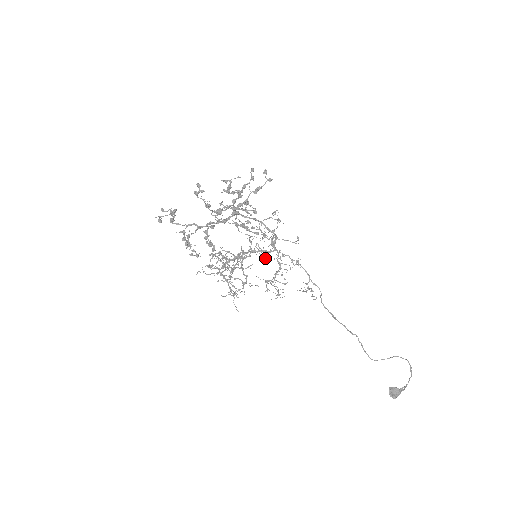
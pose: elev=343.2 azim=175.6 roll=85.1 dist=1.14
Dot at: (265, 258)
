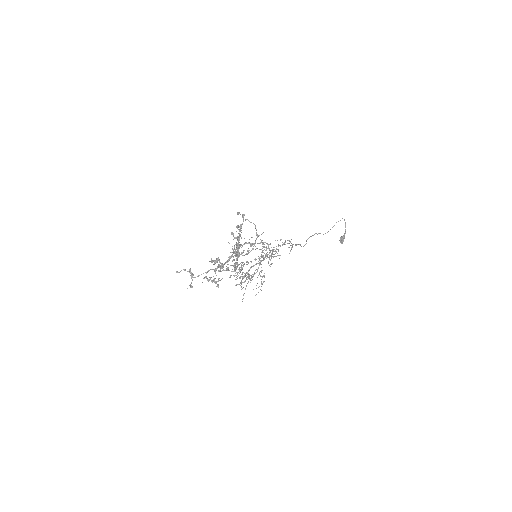
Dot at: occluded
